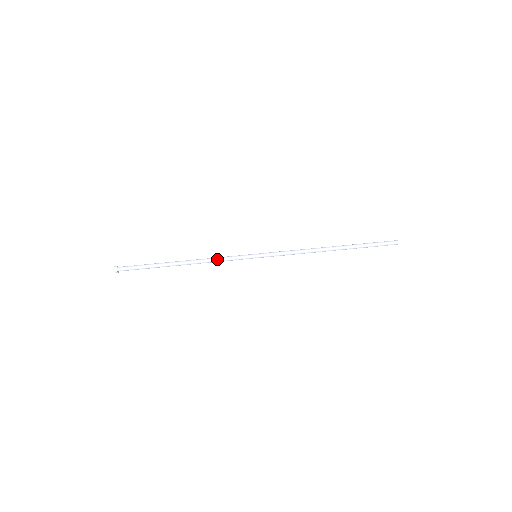
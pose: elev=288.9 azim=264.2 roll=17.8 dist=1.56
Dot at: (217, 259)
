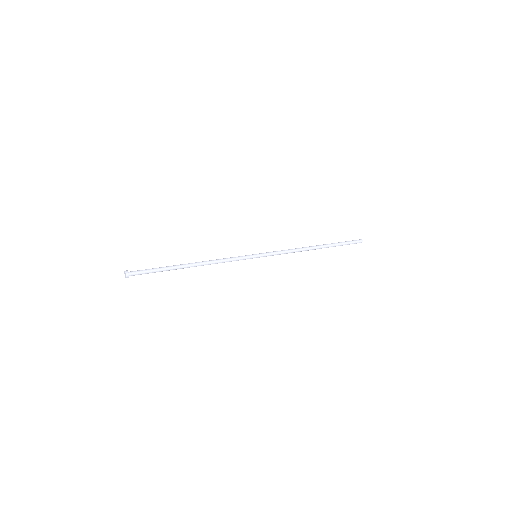
Dot at: (222, 259)
